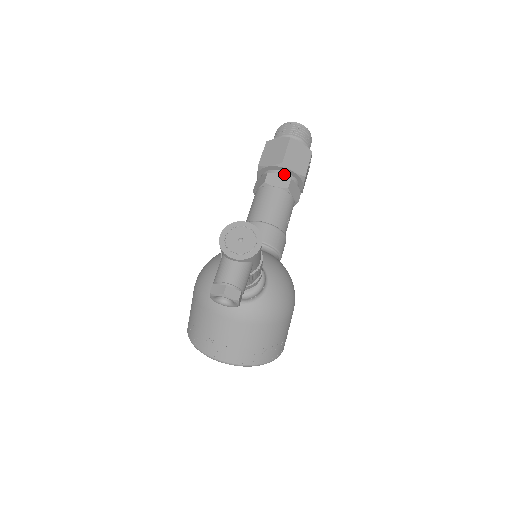
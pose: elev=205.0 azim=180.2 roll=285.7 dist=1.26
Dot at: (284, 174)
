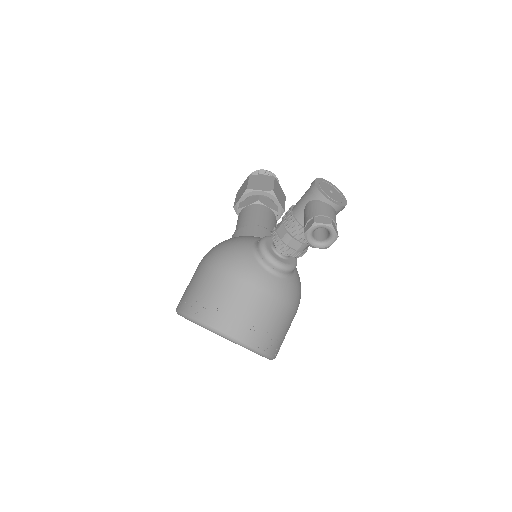
Dot at: (272, 201)
